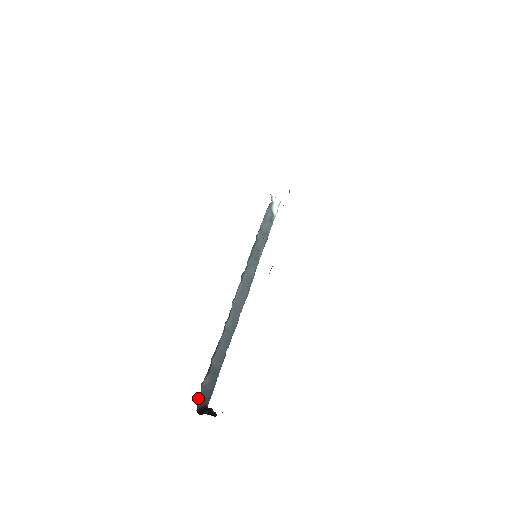
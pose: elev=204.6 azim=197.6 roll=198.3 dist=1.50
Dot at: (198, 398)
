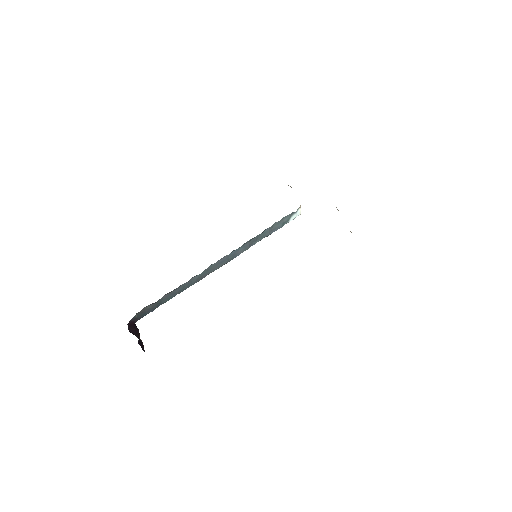
Dot at: (135, 315)
